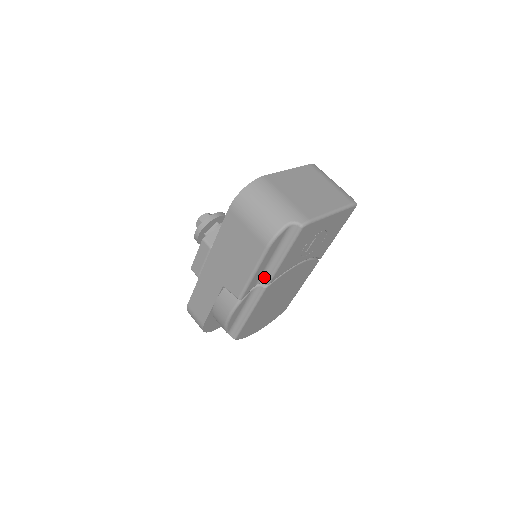
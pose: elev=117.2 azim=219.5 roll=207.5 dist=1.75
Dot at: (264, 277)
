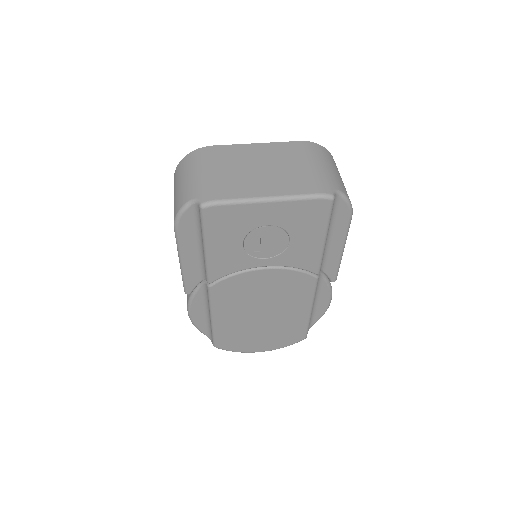
Dot at: (204, 272)
